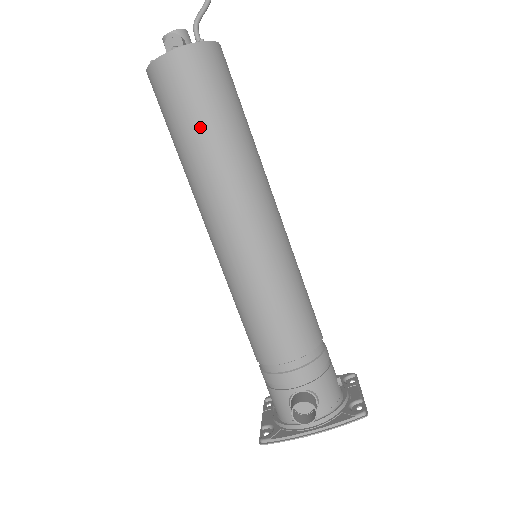
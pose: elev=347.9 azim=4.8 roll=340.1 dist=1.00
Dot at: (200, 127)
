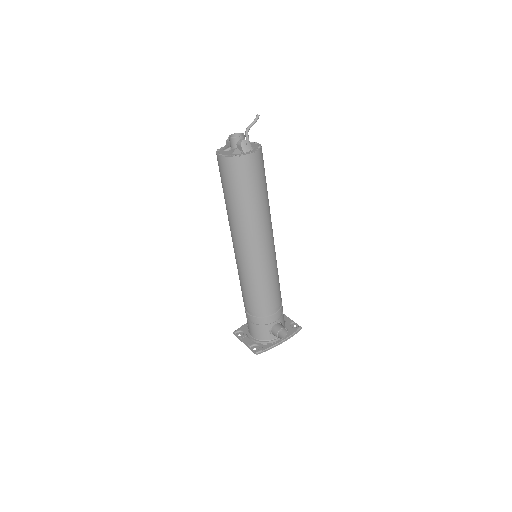
Dot at: (256, 194)
